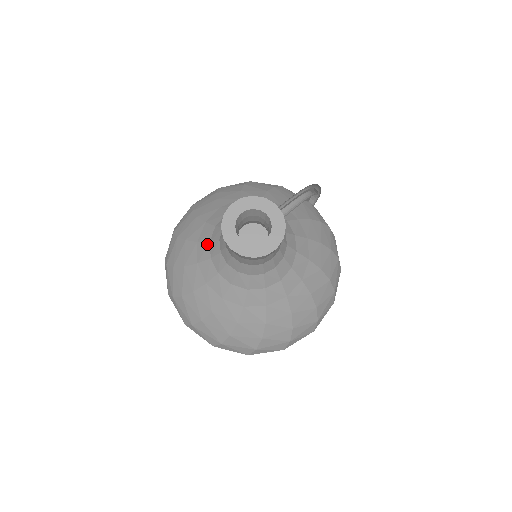
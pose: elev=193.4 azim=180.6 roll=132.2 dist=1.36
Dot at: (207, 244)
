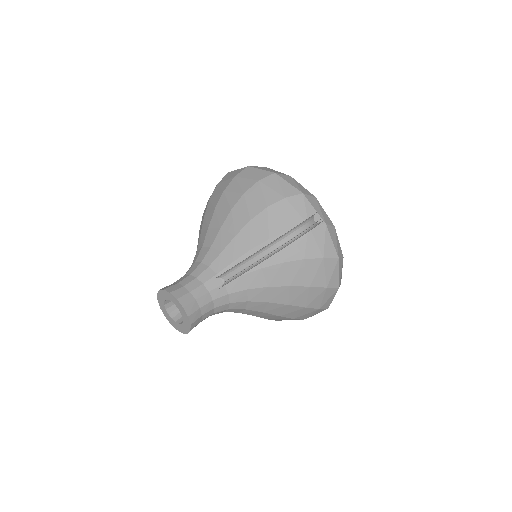
Dot at: occluded
